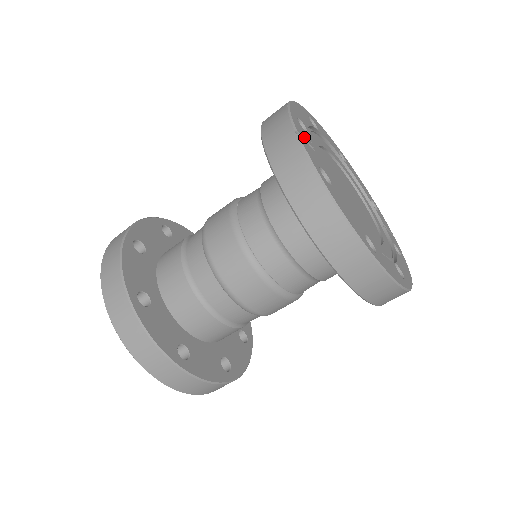
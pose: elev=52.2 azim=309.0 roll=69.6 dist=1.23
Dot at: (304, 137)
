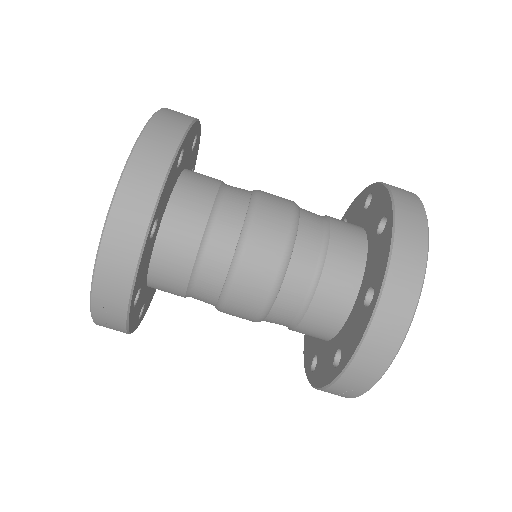
Dot at: occluded
